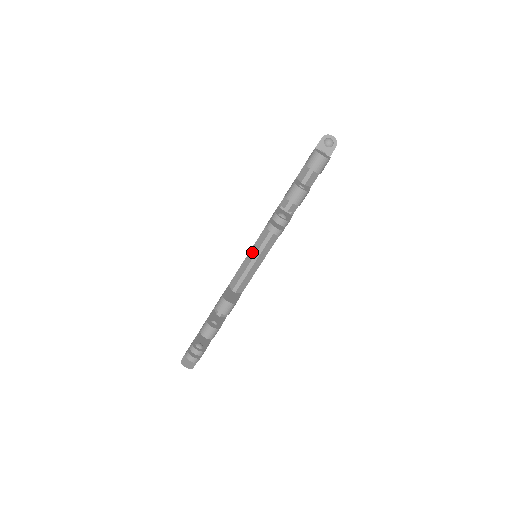
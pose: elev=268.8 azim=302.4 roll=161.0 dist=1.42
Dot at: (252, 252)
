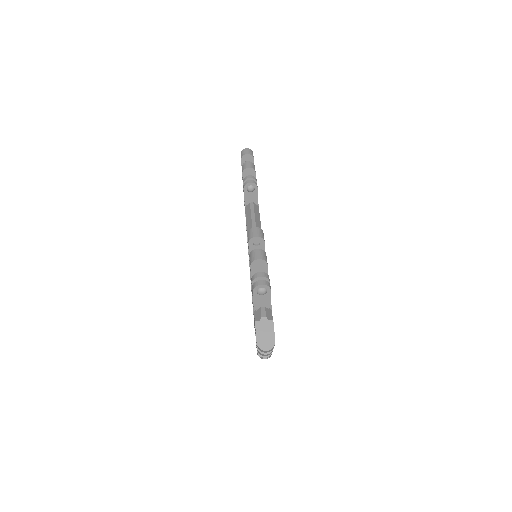
Dot at: (248, 223)
